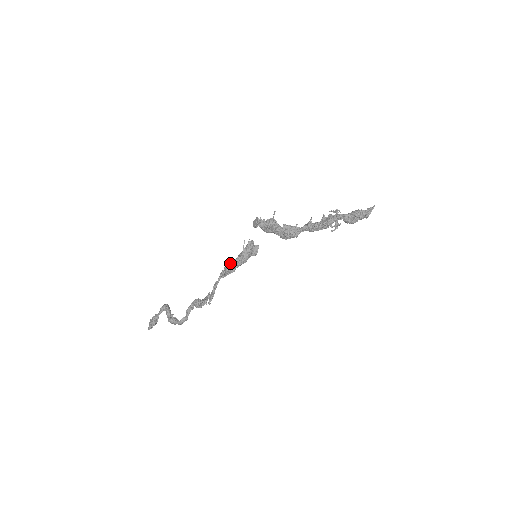
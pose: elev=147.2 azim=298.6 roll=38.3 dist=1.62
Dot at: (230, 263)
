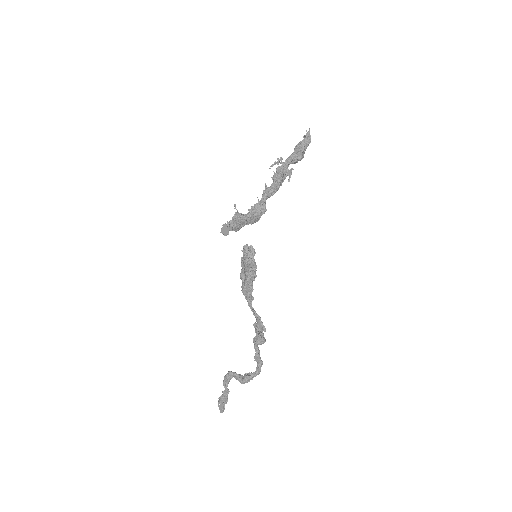
Dot at: (245, 282)
